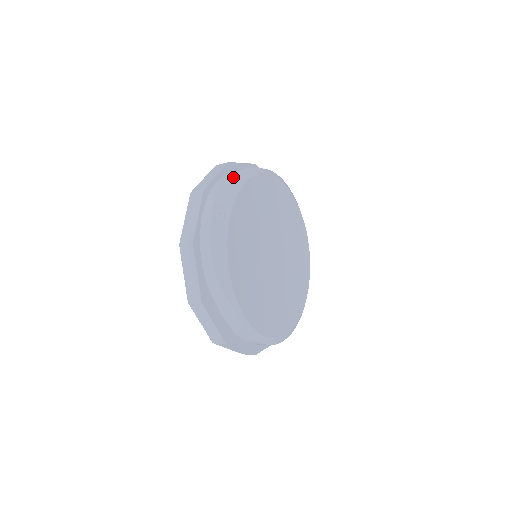
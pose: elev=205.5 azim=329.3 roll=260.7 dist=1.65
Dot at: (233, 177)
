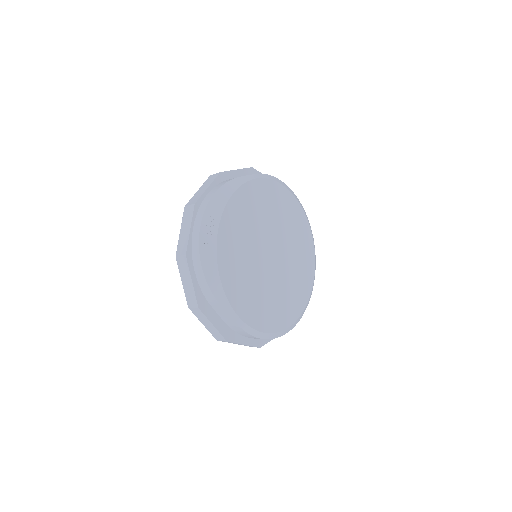
Dot at: (222, 189)
